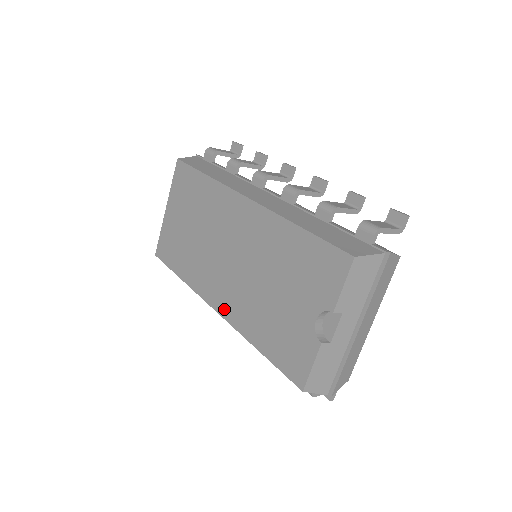
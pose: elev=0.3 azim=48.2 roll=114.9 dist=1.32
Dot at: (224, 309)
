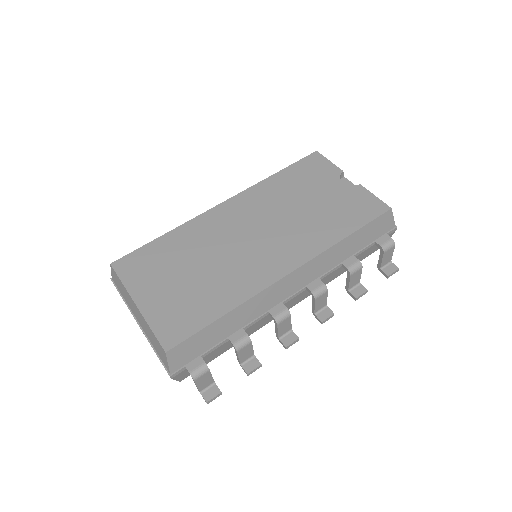
Dot at: (295, 260)
